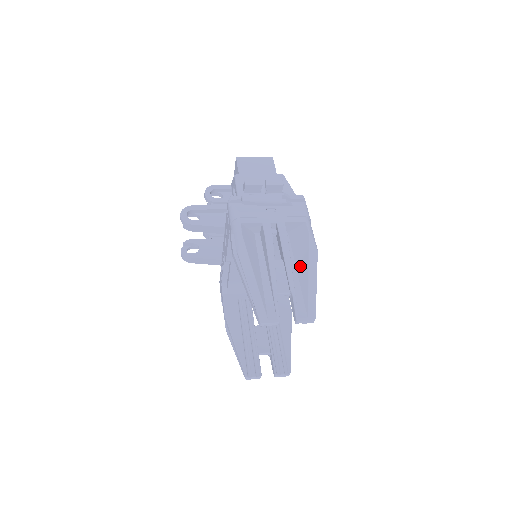
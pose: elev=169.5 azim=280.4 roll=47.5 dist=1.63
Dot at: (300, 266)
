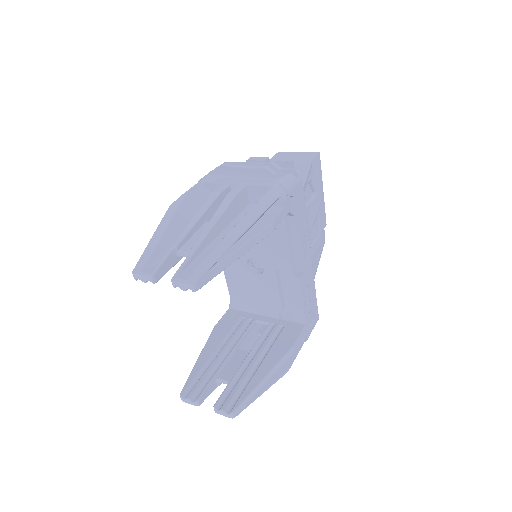
Dot at: occluded
